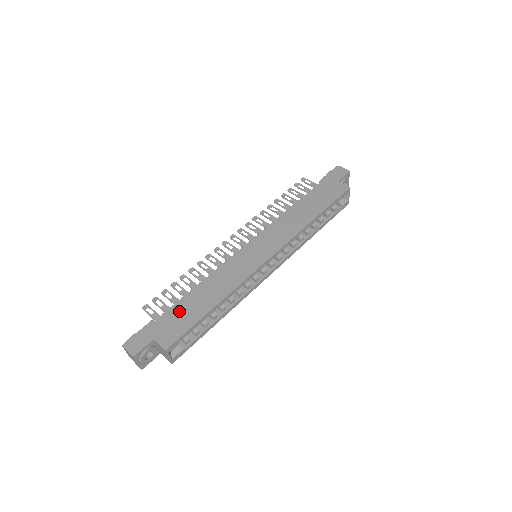
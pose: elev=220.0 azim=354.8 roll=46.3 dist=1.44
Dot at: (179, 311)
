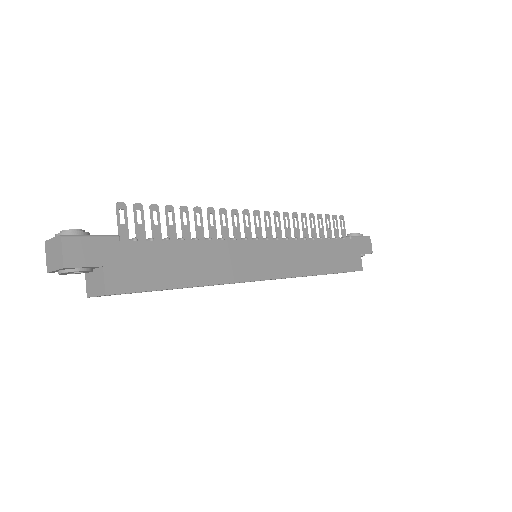
Dot at: (155, 255)
